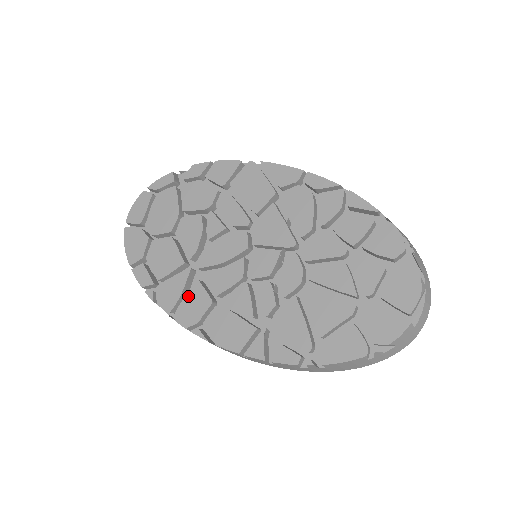
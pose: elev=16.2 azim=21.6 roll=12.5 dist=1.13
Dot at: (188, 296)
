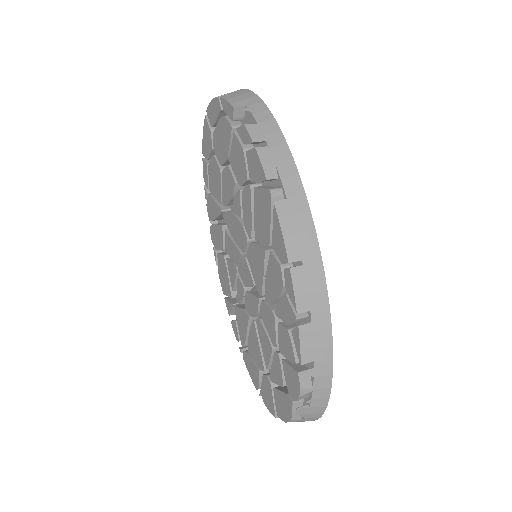
Dot at: (216, 227)
